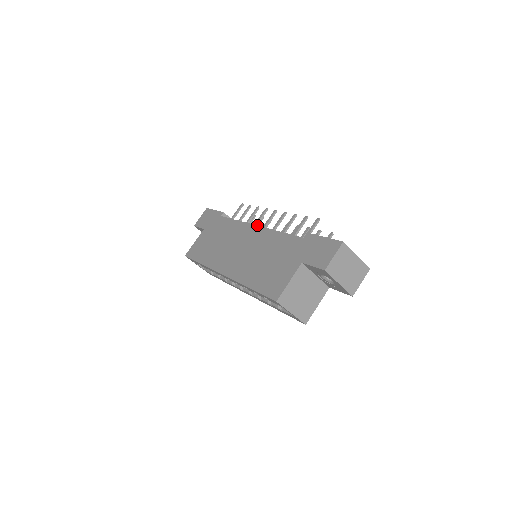
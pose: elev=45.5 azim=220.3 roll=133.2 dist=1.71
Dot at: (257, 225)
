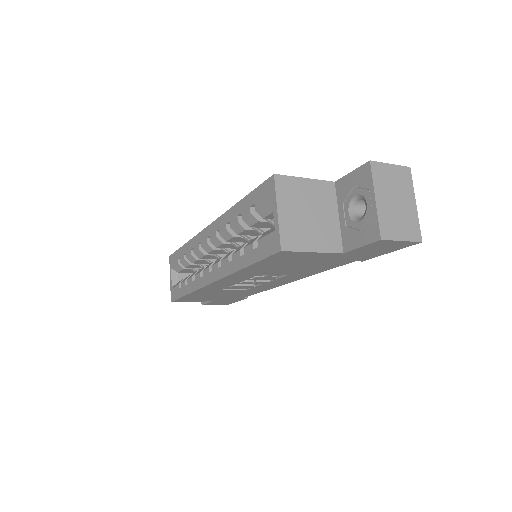
Dot at: occluded
